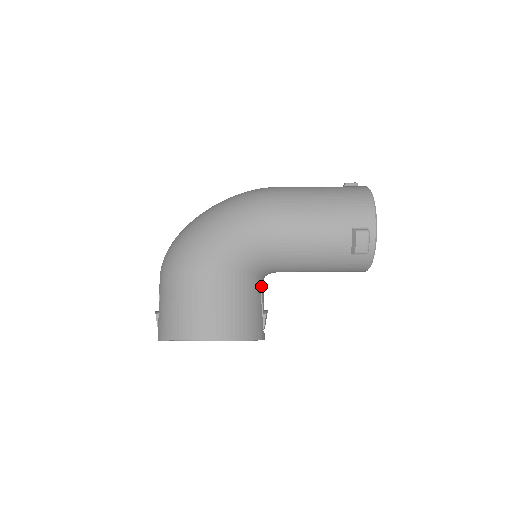
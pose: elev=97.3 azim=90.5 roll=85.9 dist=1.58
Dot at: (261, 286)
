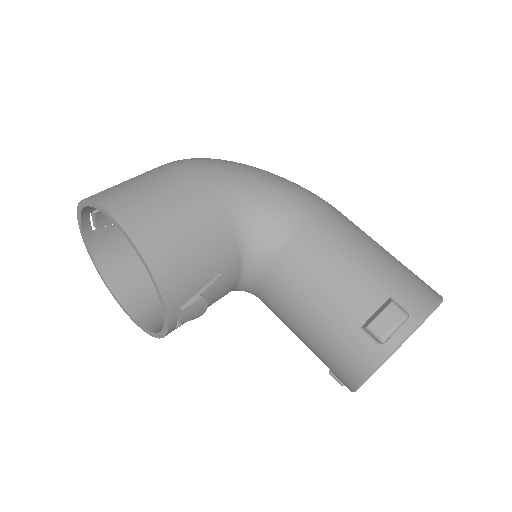
Dot at: (230, 268)
